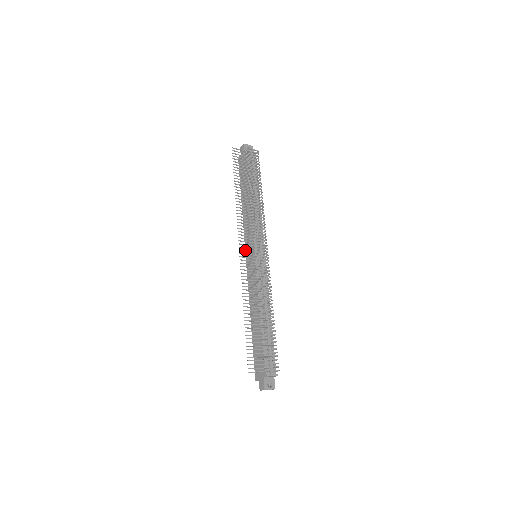
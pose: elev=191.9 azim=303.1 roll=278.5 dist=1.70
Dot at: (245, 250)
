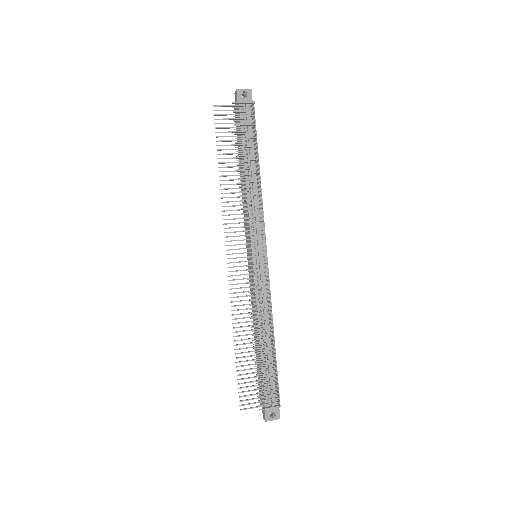
Dot at: occluded
